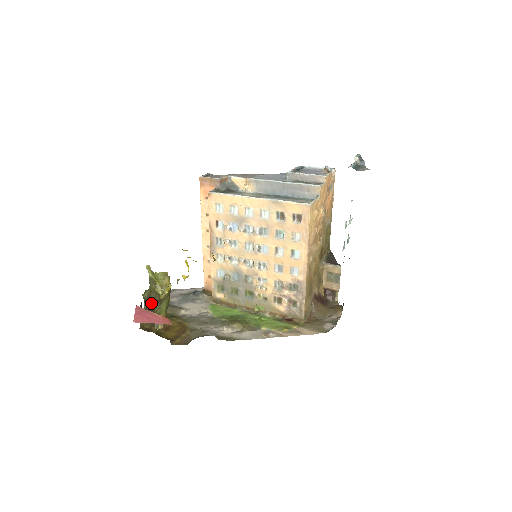
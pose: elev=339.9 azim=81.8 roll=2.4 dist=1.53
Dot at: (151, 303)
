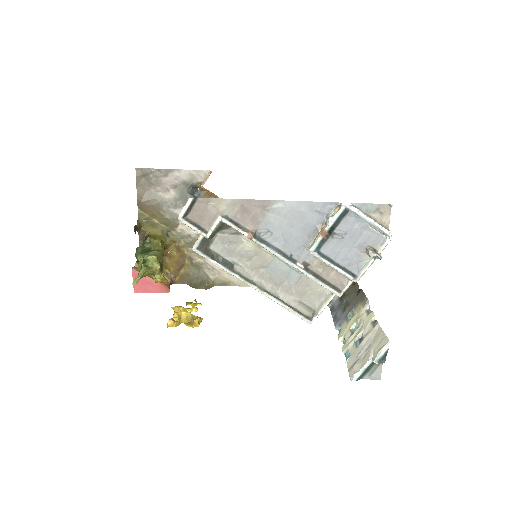
Dot at: occluded
